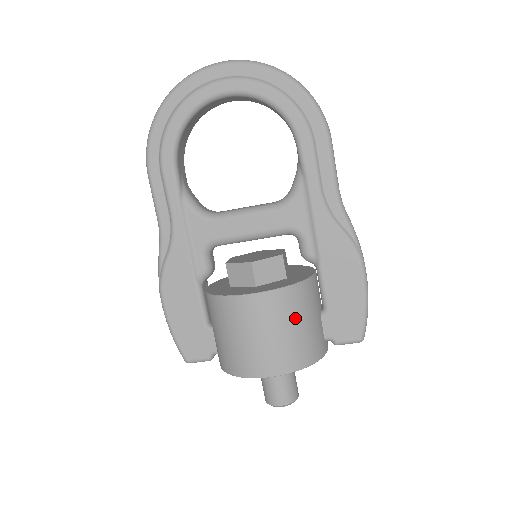
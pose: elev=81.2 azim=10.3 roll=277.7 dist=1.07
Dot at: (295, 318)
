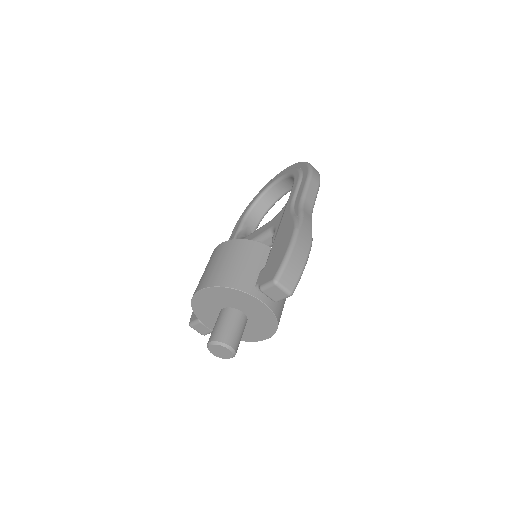
Dot at: (233, 256)
